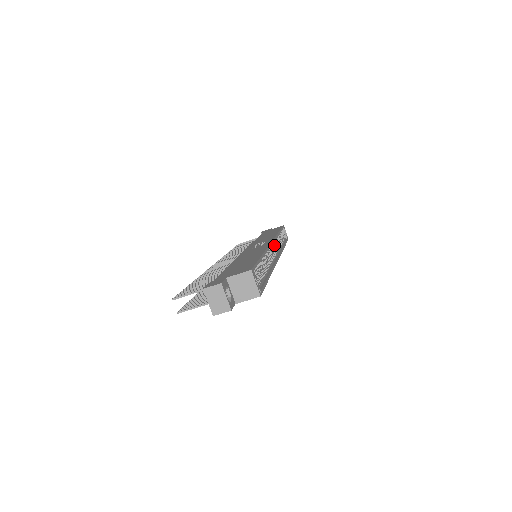
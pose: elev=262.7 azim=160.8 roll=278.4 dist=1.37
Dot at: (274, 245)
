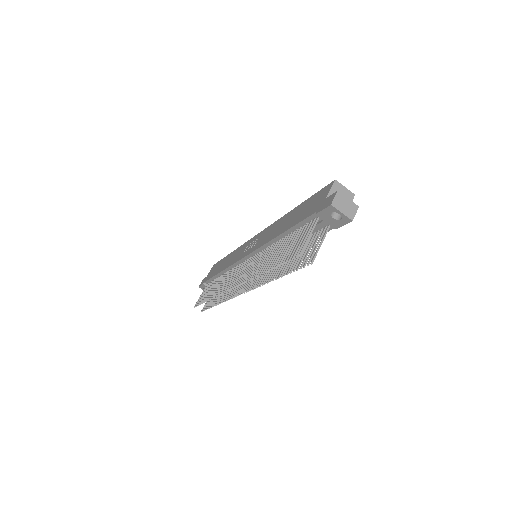
Dot at: occluded
